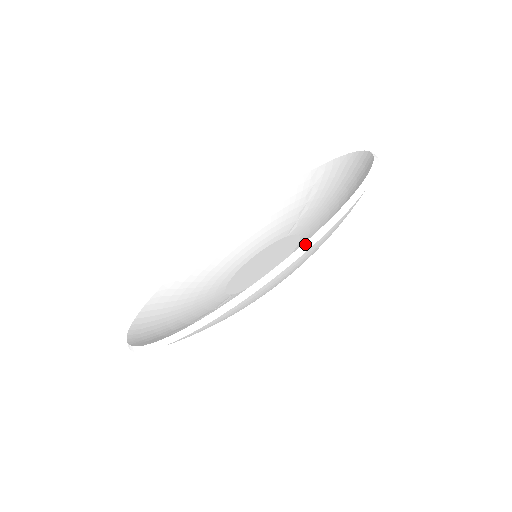
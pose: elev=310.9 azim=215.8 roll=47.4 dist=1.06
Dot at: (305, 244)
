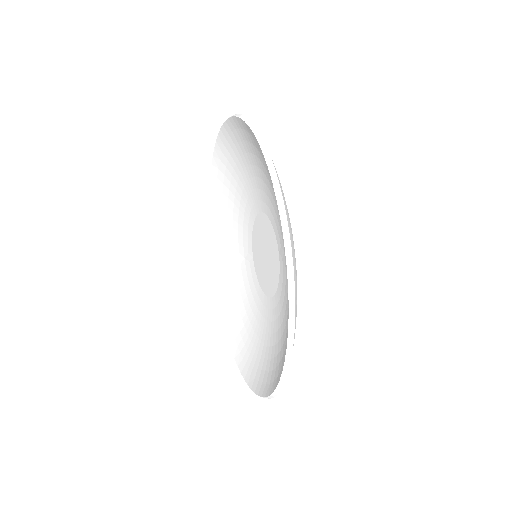
Dot at: (235, 116)
